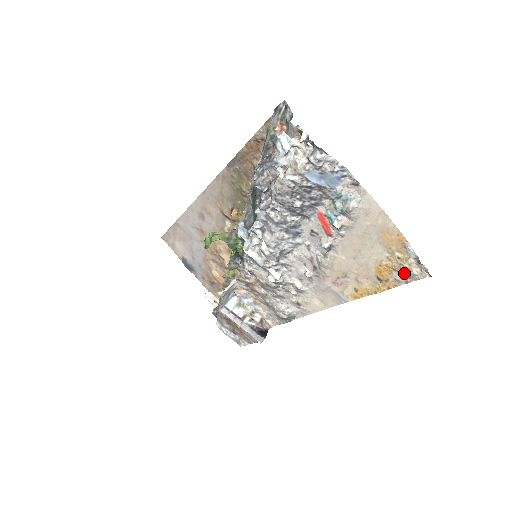
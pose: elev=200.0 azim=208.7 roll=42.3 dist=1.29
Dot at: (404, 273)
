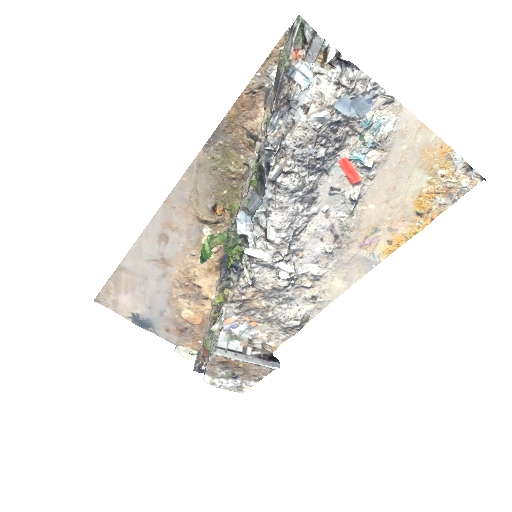
Dot at: (451, 191)
